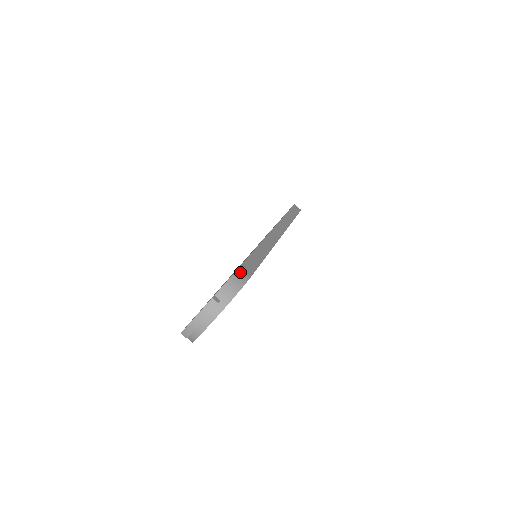
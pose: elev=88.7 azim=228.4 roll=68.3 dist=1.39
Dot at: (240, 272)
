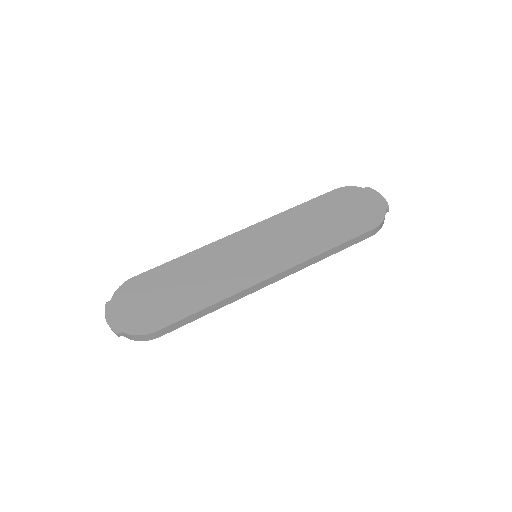
Dot at: (152, 335)
